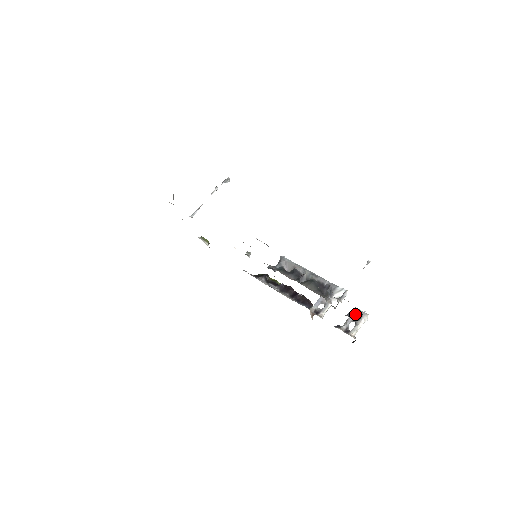
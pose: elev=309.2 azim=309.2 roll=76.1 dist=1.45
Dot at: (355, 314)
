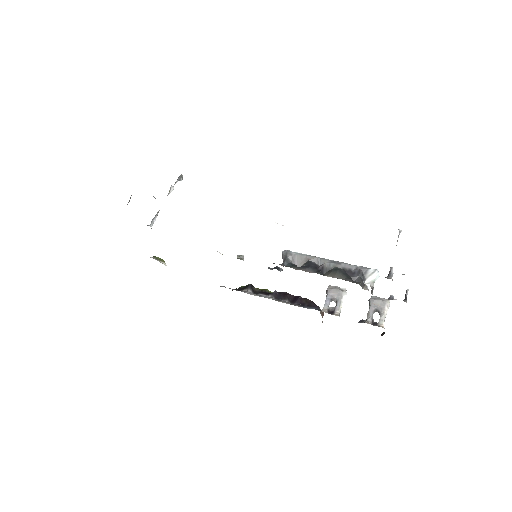
Dot at: (375, 303)
